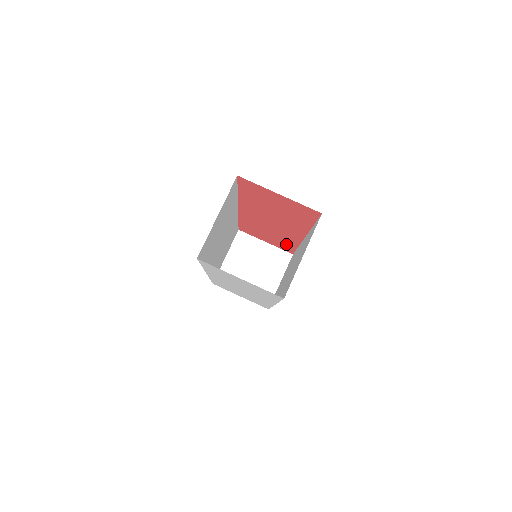
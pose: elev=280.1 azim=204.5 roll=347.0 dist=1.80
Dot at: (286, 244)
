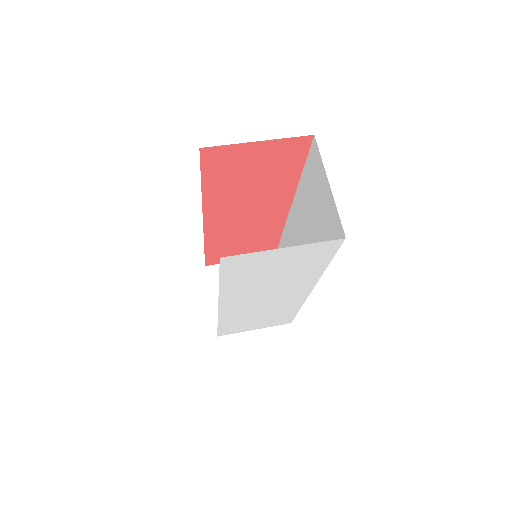
Dot at: (266, 242)
